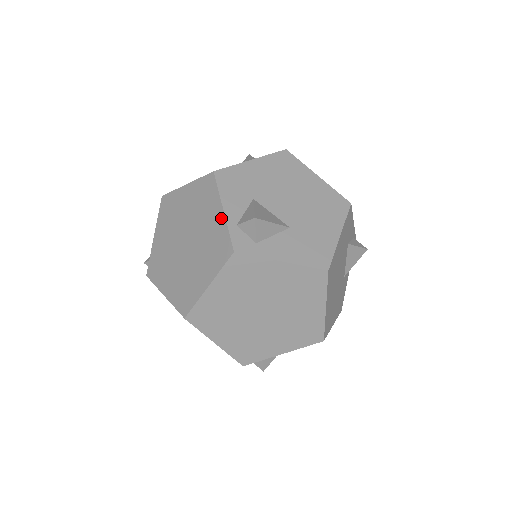
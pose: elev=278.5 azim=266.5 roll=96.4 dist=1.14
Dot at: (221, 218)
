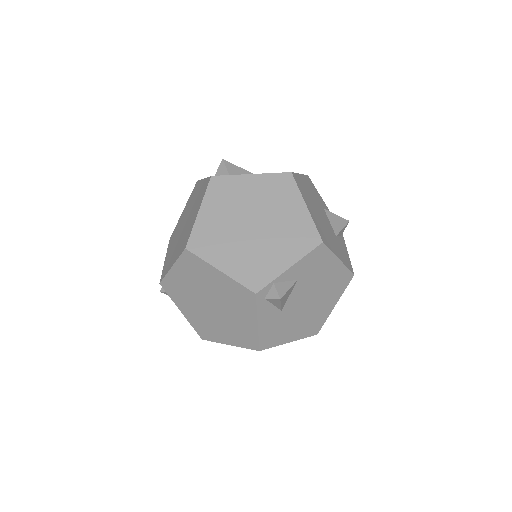
Dot at: (203, 182)
